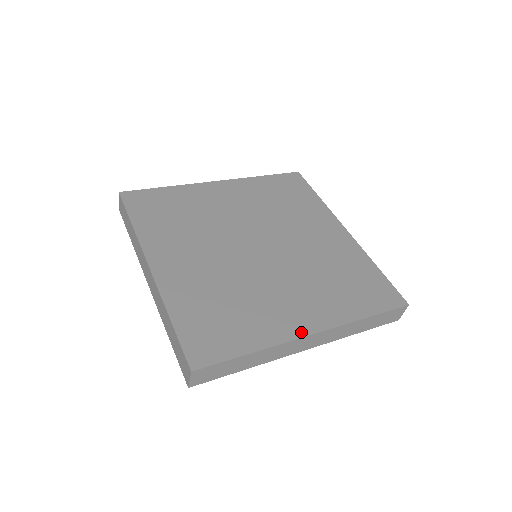
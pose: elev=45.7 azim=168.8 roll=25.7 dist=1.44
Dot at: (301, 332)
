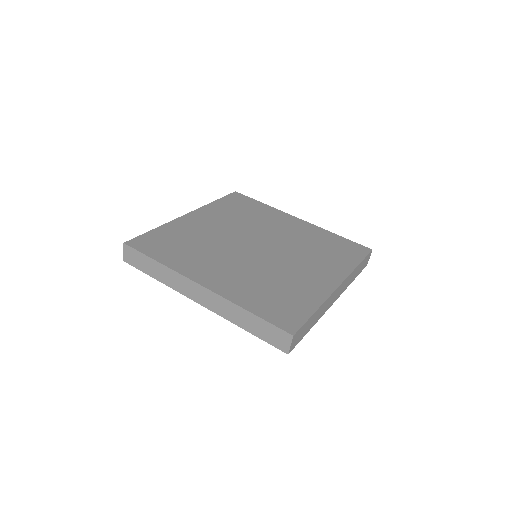
Dot at: (332, 287)
